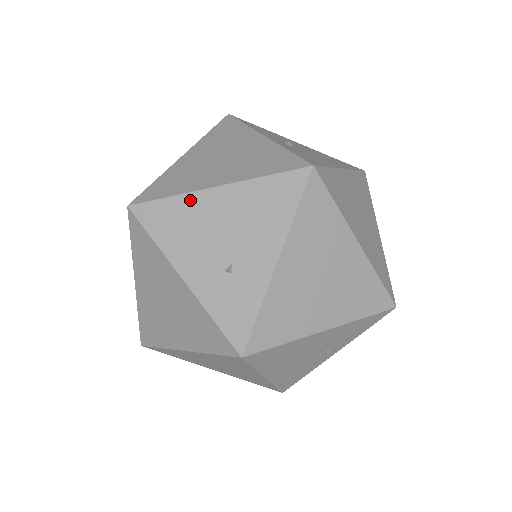
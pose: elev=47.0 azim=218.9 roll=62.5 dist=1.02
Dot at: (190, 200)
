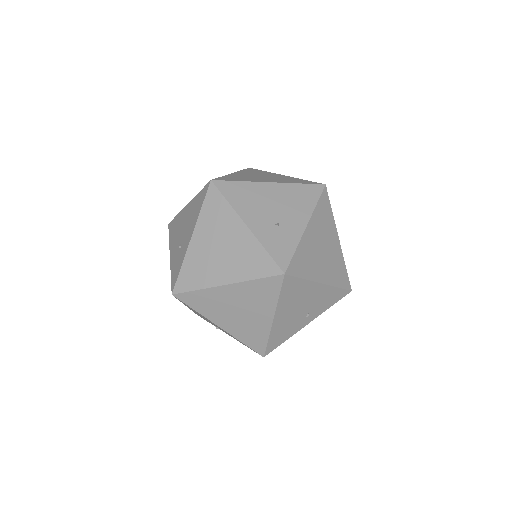
Dot at: (253, 185)
